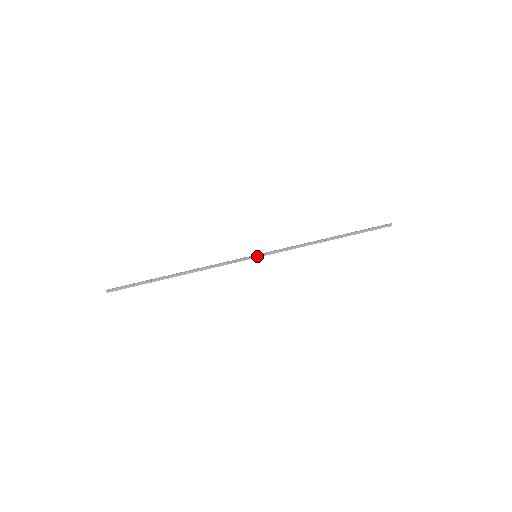
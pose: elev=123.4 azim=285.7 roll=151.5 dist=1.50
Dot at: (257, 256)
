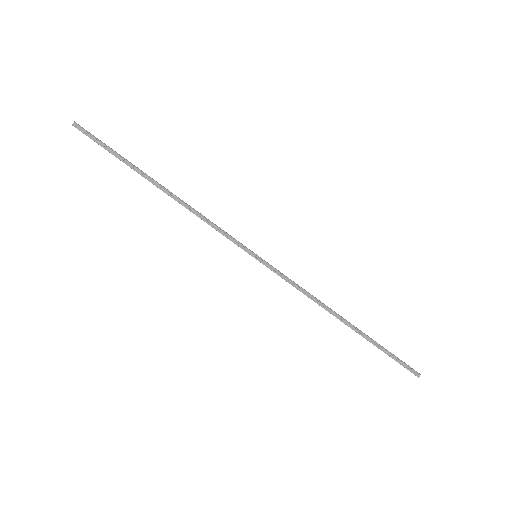
Dot at: (257, 257)
